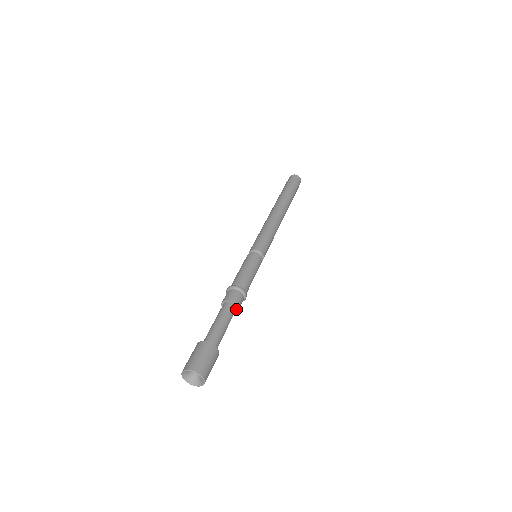
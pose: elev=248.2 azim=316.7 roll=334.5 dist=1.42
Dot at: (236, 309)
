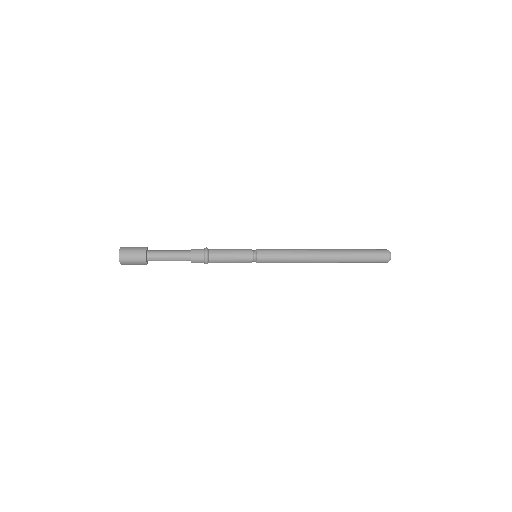
Dot at: (191, 260)
